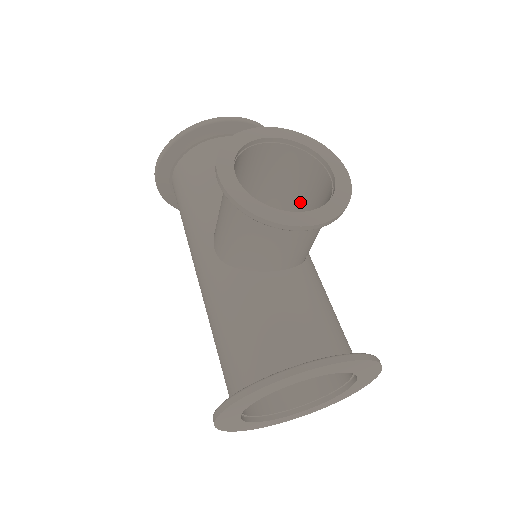
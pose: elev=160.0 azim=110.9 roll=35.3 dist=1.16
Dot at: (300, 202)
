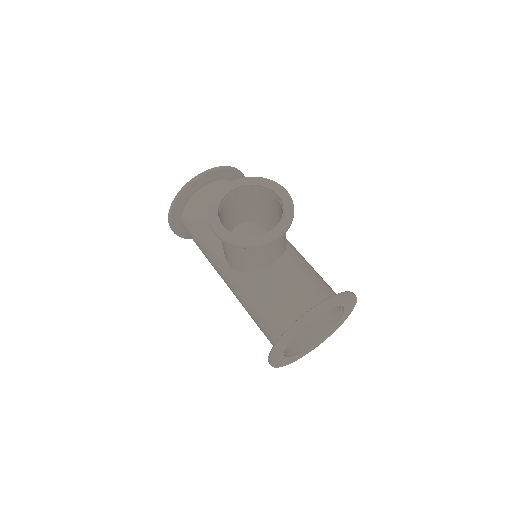
Dot at: (268, 214)
